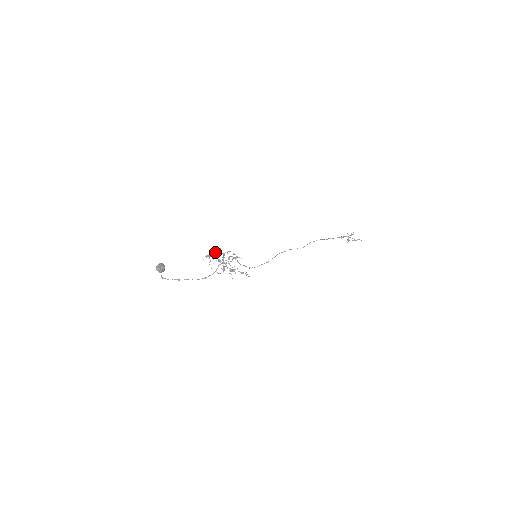
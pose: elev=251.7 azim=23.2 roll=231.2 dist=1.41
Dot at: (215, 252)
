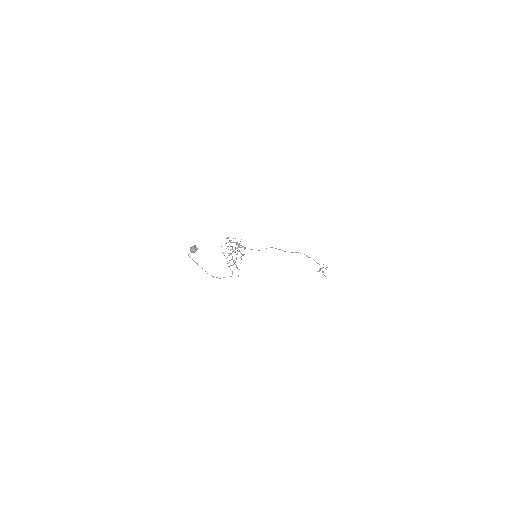
Dot at: occluded
